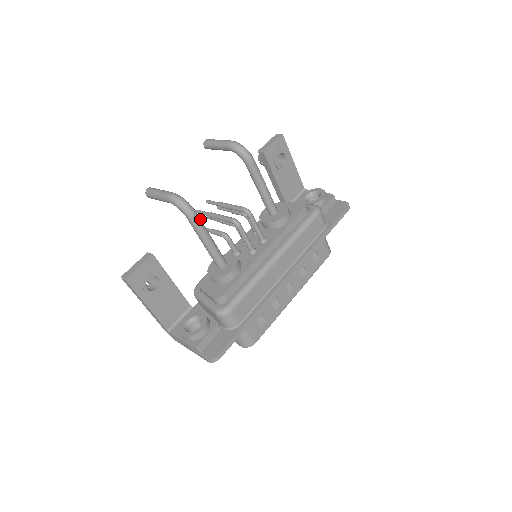
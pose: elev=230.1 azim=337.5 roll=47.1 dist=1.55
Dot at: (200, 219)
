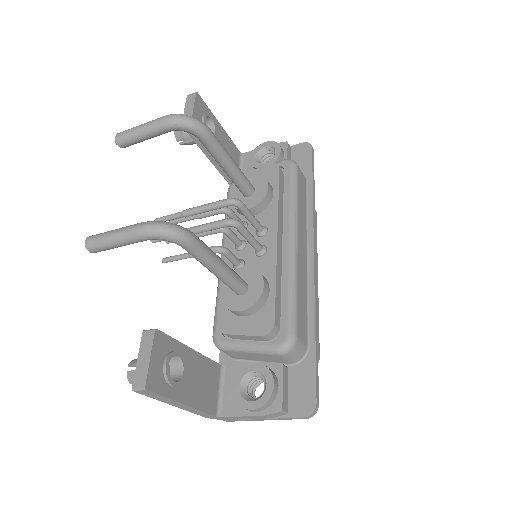
Dot at: (200, 240)
